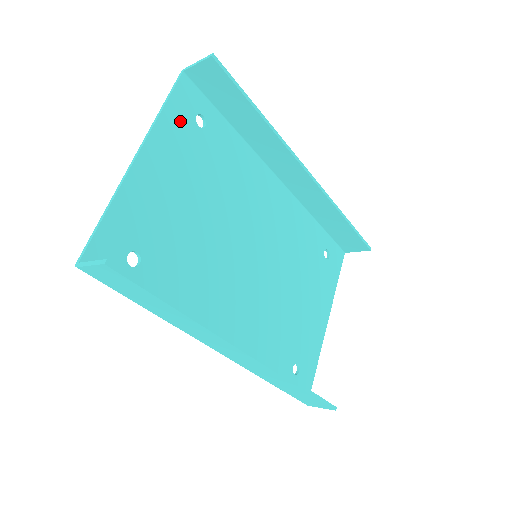
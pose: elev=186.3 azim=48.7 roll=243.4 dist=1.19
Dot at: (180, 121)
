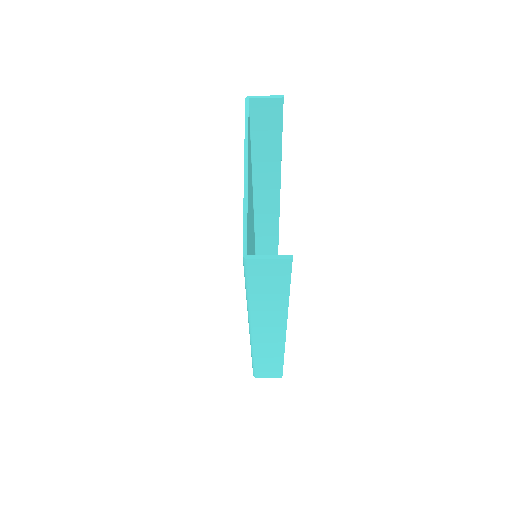
Dot at: occluded
